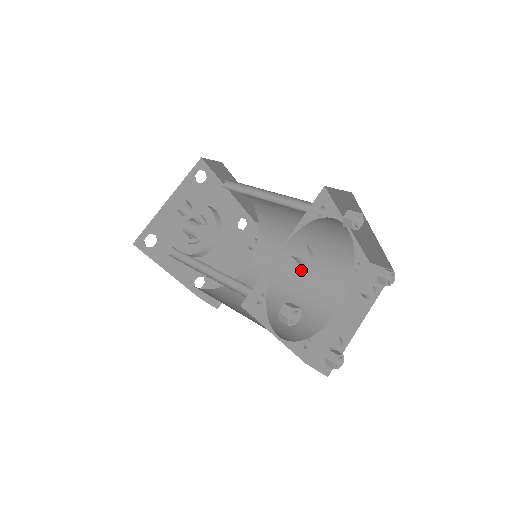
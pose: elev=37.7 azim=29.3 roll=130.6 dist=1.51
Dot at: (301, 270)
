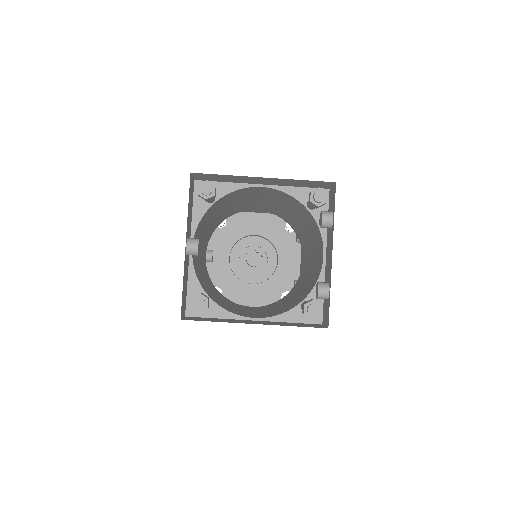
Dot at: (309, 237)
